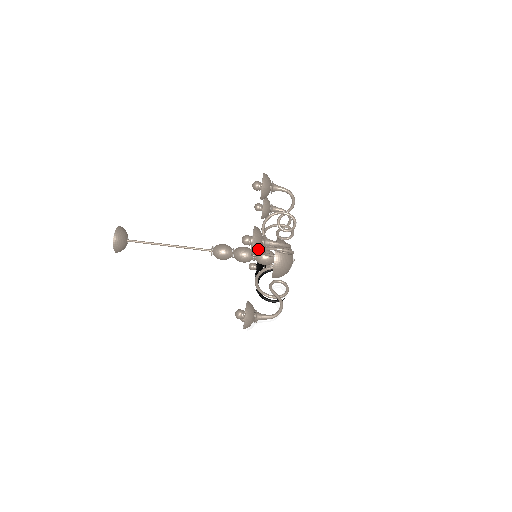
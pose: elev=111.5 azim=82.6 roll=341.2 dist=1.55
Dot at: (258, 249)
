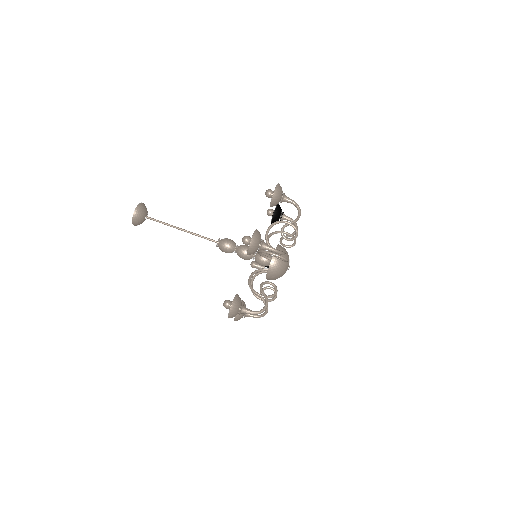
Dot at: occluded
